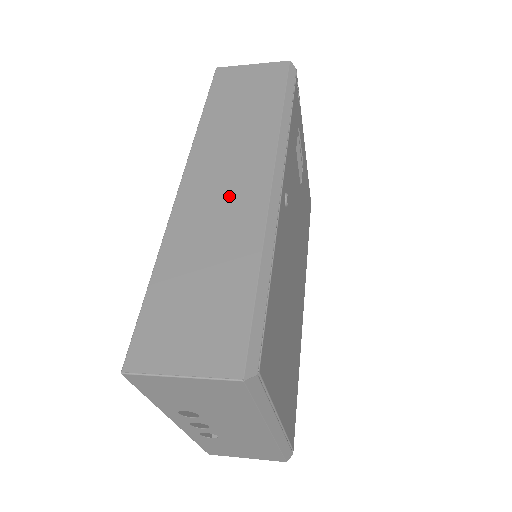
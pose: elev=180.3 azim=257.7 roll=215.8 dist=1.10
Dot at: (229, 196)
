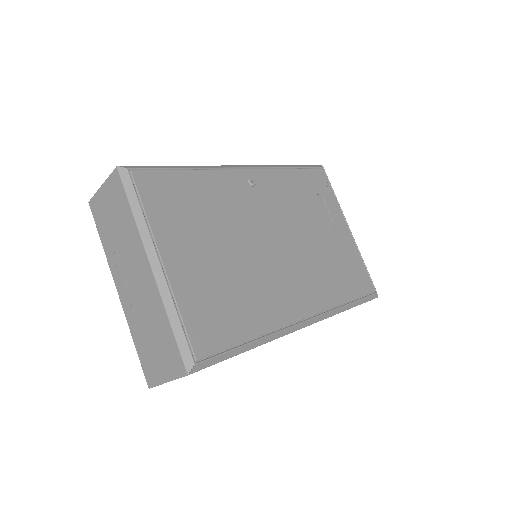
Dot at: occluded
